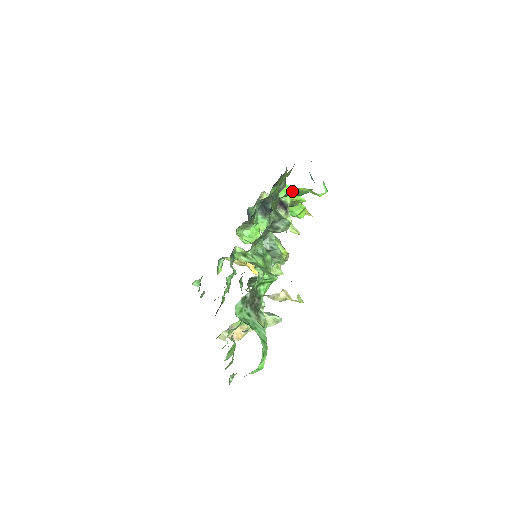
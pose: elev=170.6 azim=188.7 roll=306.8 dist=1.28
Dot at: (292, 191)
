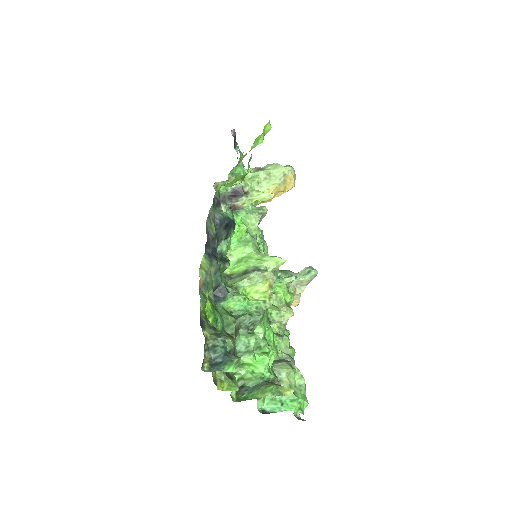
Dot at: occluded
